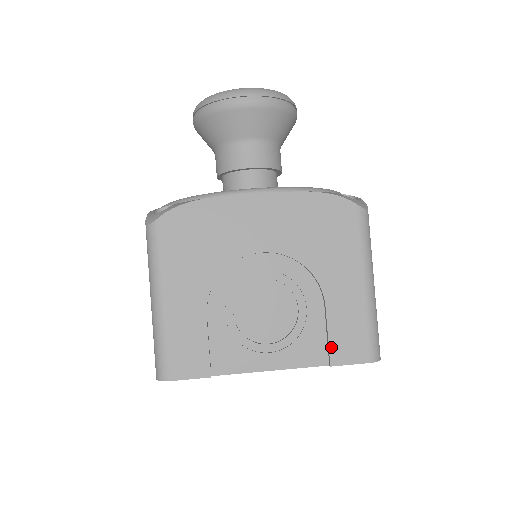
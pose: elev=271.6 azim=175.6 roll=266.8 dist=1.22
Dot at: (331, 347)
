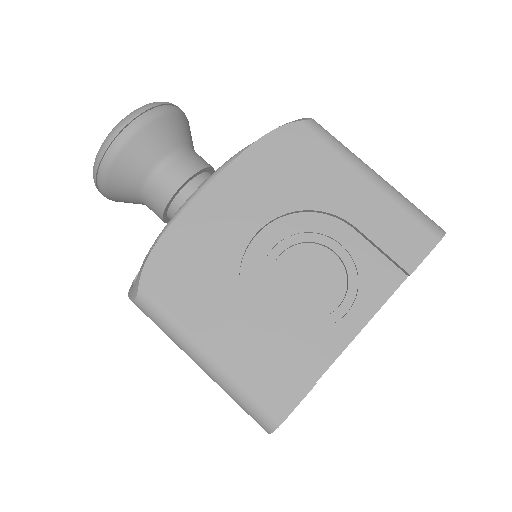
Dot at: (394, 258)
